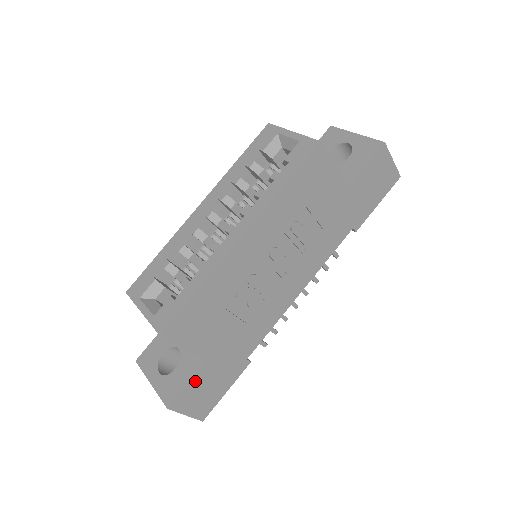
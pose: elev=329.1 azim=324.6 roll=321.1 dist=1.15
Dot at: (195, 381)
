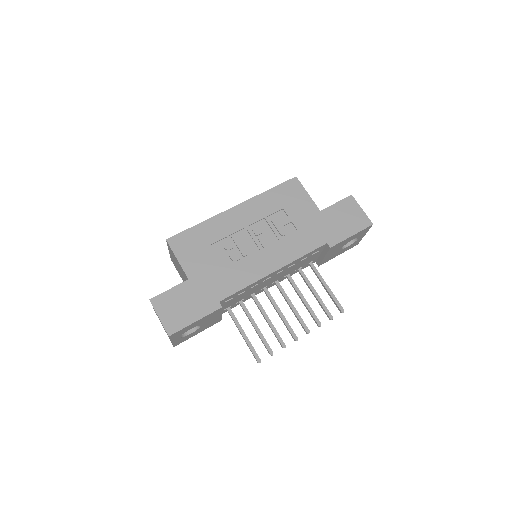
Dot at: (175, 291)
